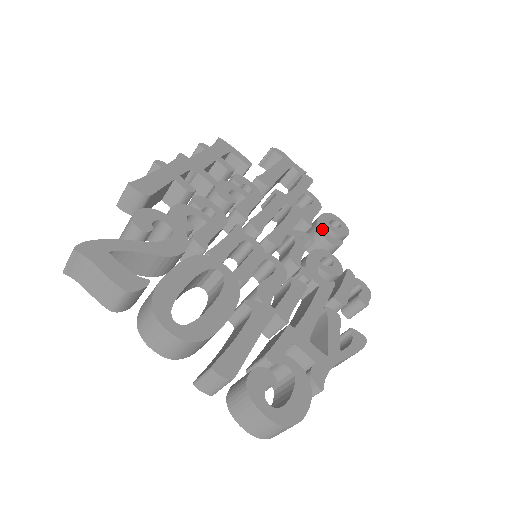
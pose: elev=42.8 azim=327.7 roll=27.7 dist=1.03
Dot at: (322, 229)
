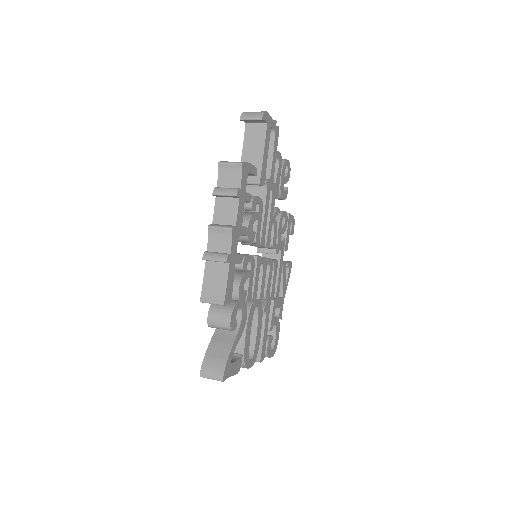
Dot at: (282, 190)
